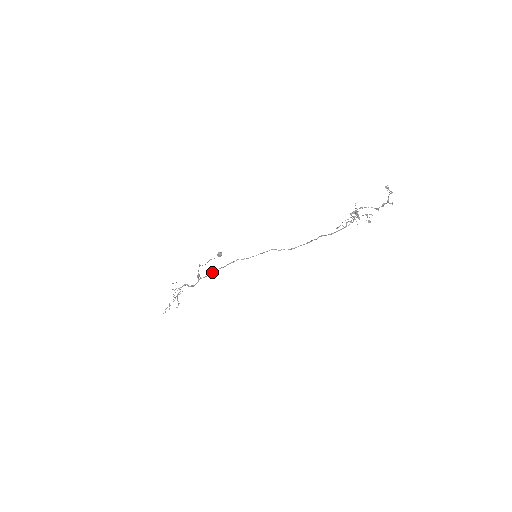
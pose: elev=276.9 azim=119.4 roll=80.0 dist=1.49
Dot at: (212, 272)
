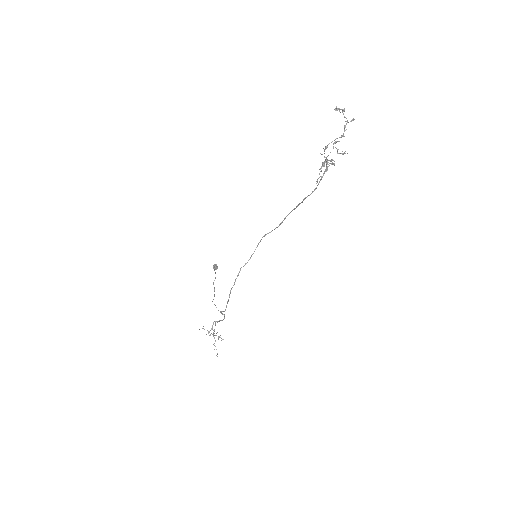
Dot at: occluded
